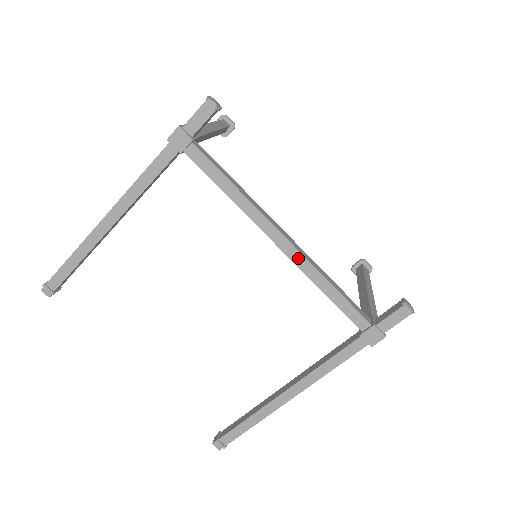
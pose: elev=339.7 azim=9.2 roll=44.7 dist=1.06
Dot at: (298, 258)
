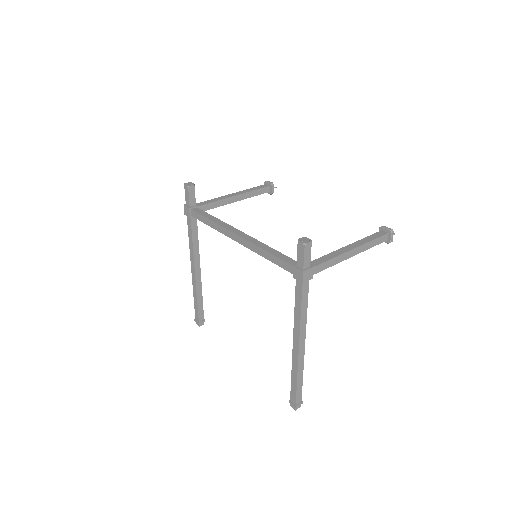
Dot at: (246, 243)
